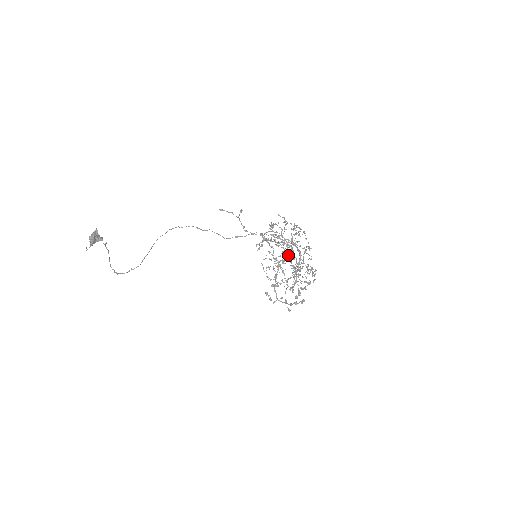
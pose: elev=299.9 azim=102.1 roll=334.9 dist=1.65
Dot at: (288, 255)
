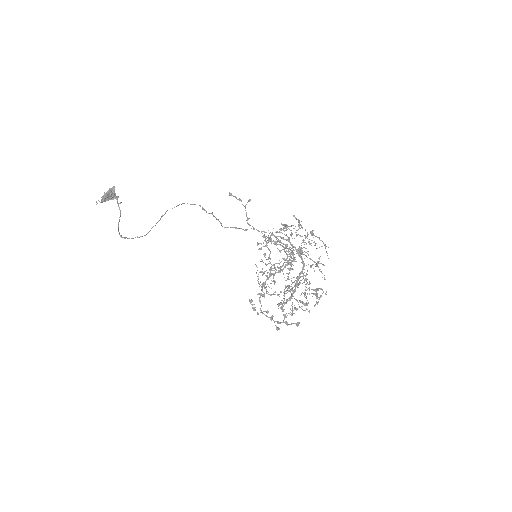
Dot at: (287, 264)
